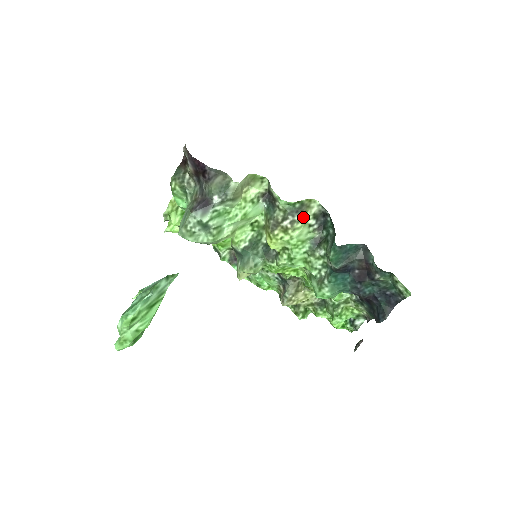
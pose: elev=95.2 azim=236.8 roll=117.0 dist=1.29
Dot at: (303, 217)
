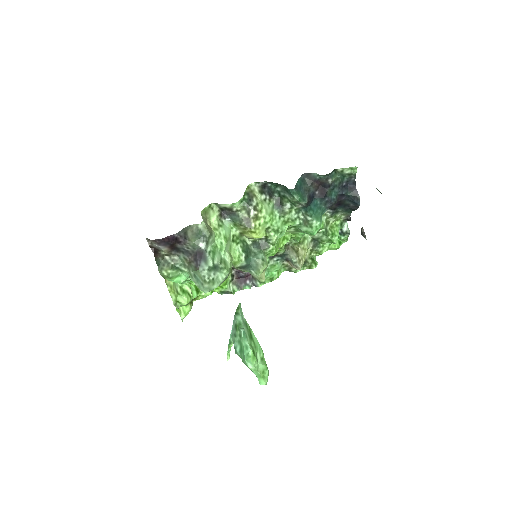
Dot at: (256, 199)
